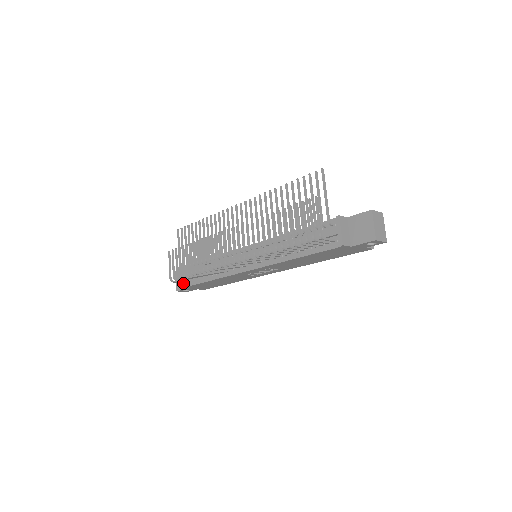
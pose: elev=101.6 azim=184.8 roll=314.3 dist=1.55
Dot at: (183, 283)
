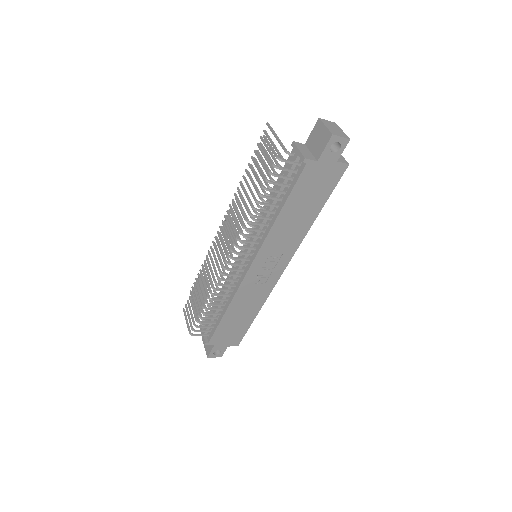
Dot at: (207, 338)
